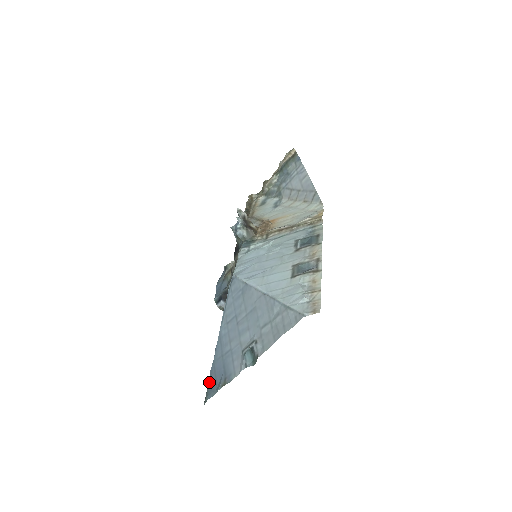
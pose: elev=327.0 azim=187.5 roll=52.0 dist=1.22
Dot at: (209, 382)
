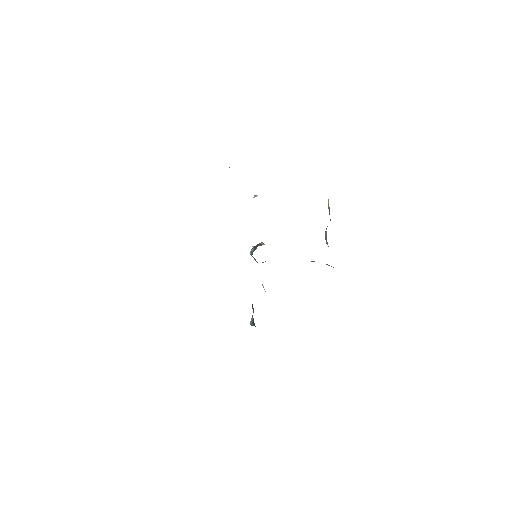
Dot at: occluded
